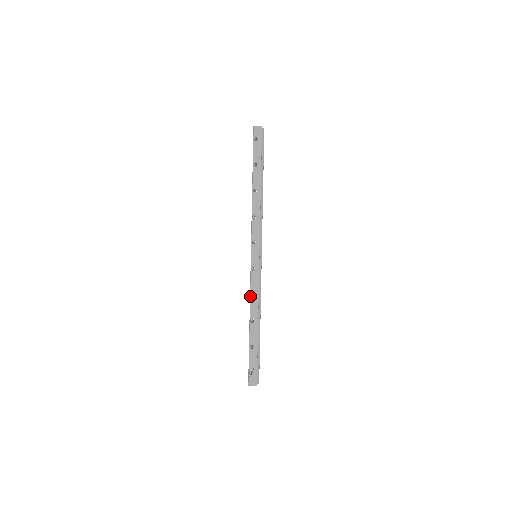
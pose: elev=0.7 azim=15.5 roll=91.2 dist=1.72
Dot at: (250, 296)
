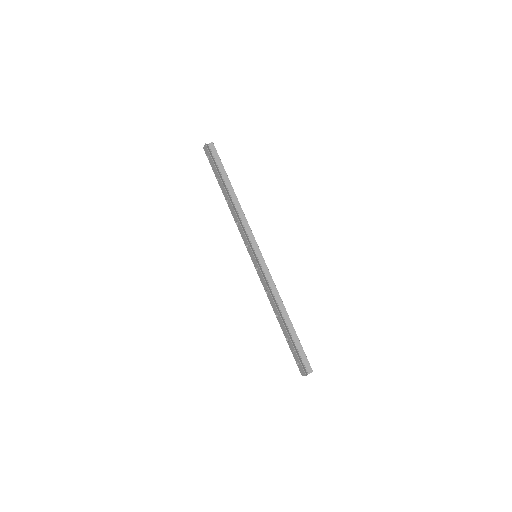
Dot at: occluded
